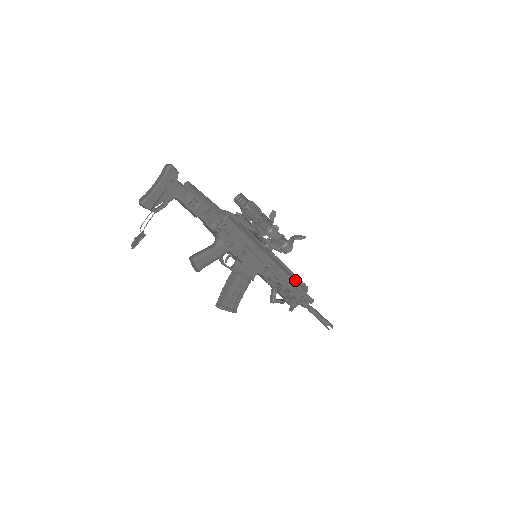
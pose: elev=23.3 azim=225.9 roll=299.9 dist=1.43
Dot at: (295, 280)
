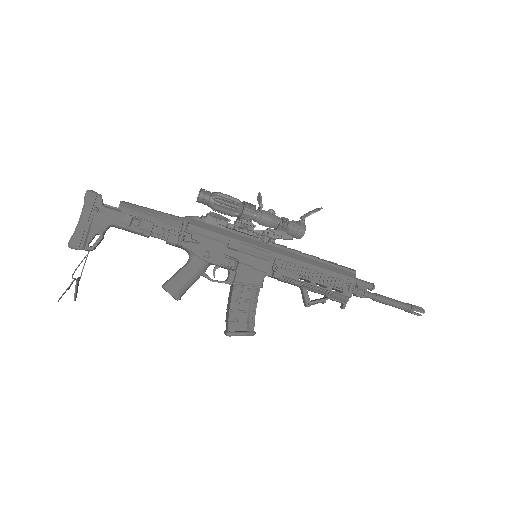
Dot at: (328, 268)
